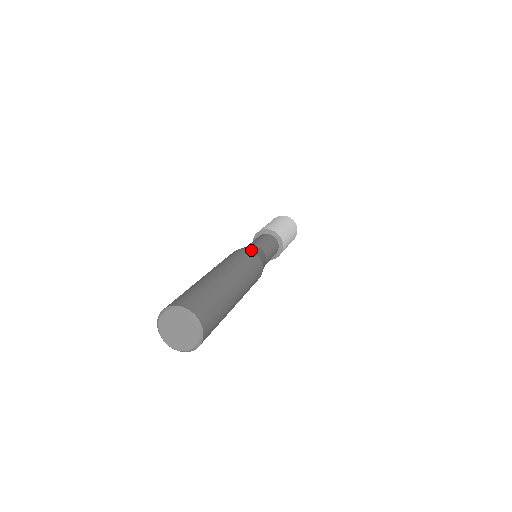
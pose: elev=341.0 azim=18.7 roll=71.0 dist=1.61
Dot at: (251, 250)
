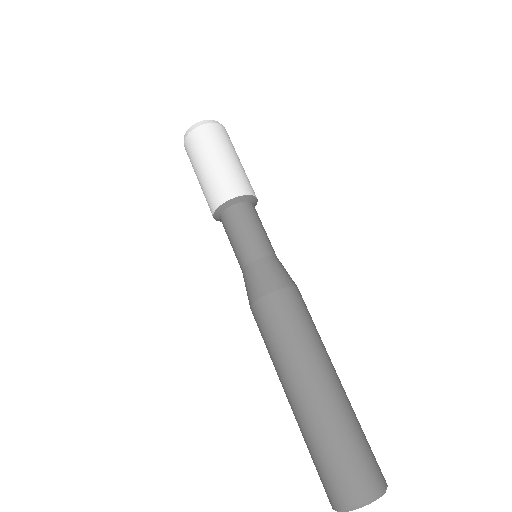
Dot at: (286, 285)
